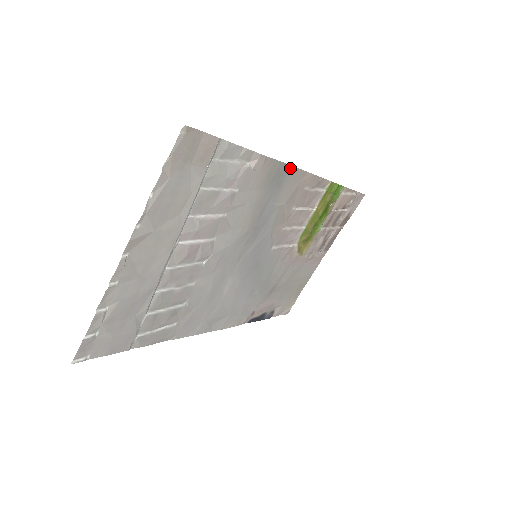
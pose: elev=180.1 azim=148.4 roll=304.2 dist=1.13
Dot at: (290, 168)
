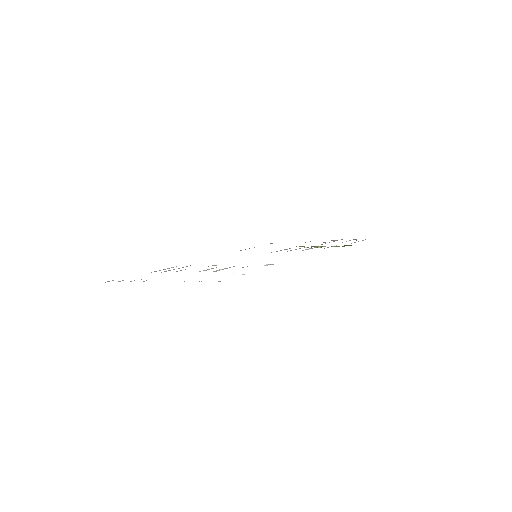
Dot at: occluded
